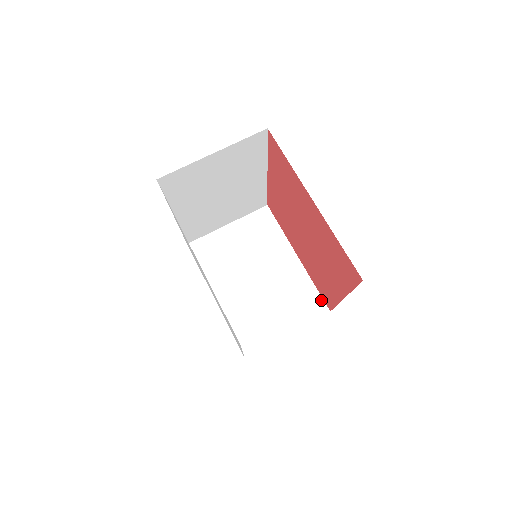
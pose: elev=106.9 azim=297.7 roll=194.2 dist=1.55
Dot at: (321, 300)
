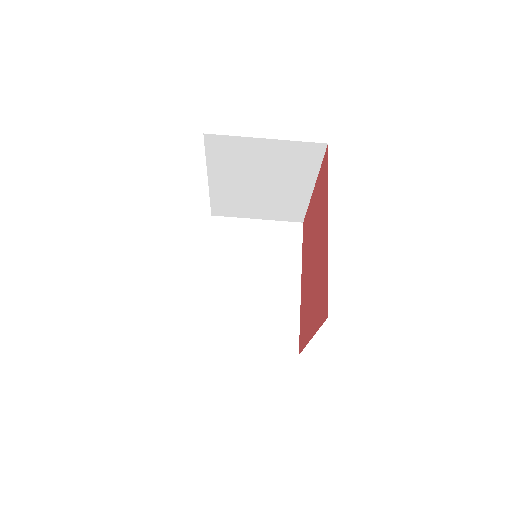
Dot at: (303, 216)
